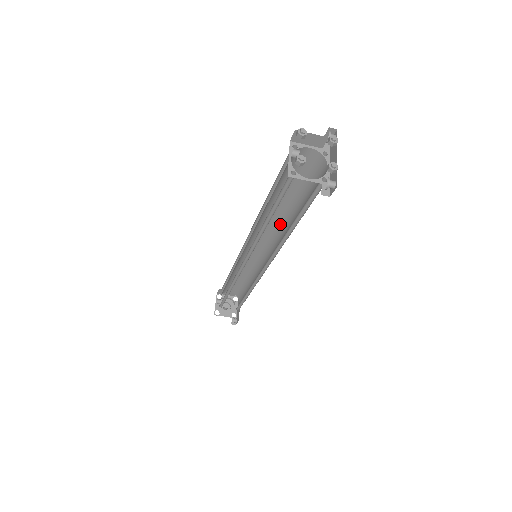
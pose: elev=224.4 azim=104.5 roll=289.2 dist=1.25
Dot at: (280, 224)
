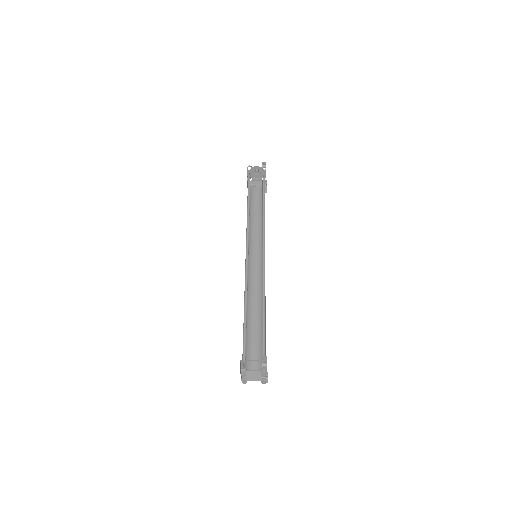
Dot at: (262, 285)
